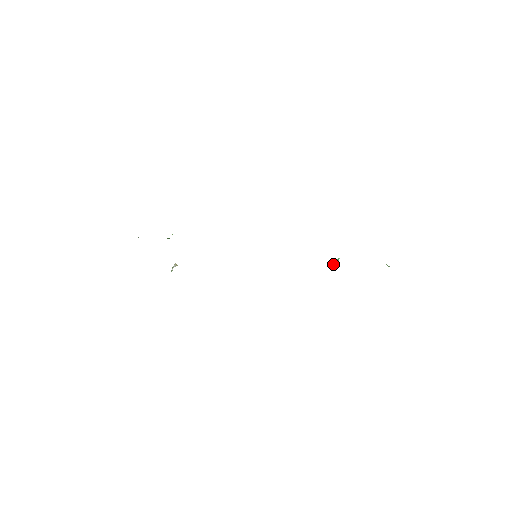
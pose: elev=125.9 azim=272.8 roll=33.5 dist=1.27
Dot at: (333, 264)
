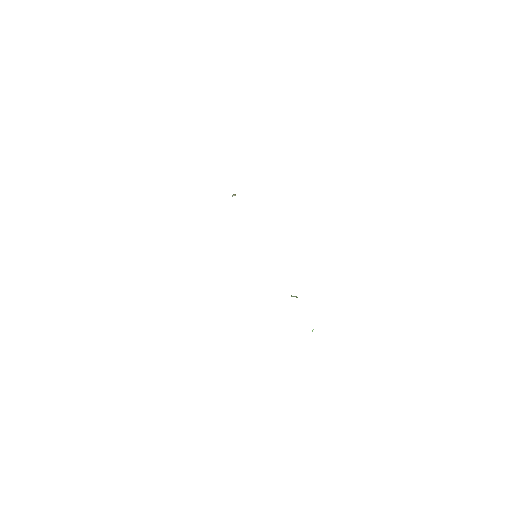
Dot at: occluded
